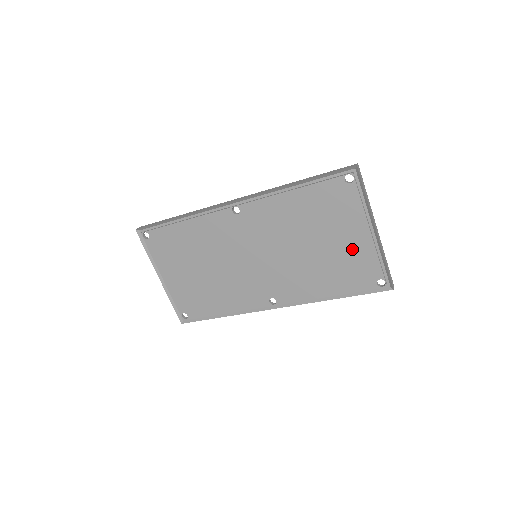
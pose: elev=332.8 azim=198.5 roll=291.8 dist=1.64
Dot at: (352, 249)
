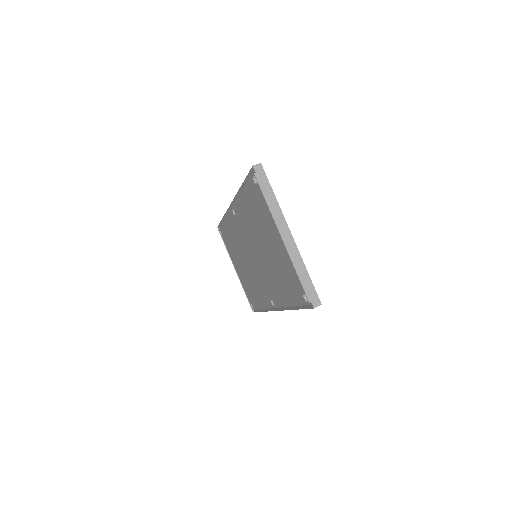
Dot at: (281, 255)
